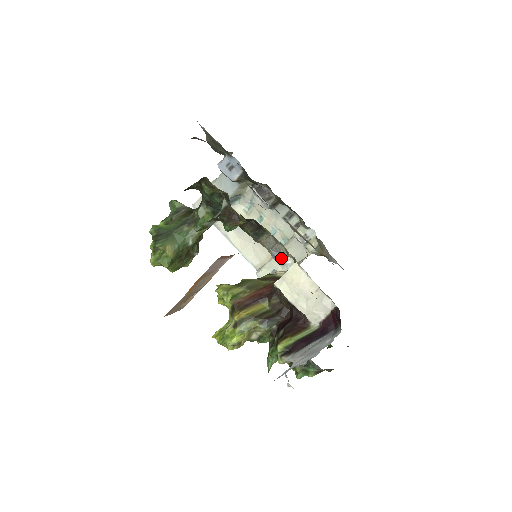
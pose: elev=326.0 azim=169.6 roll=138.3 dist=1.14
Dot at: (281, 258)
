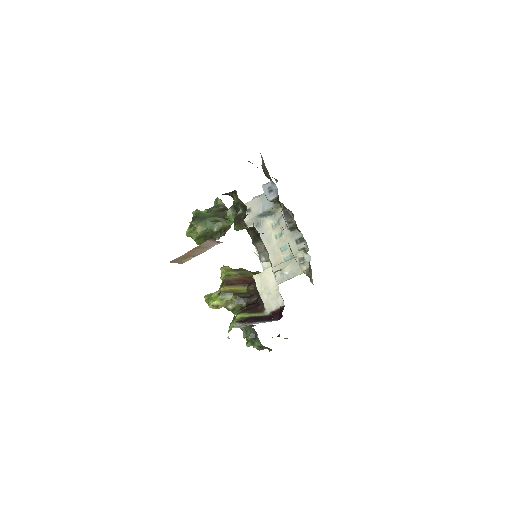
Dot at: (264, 261)
